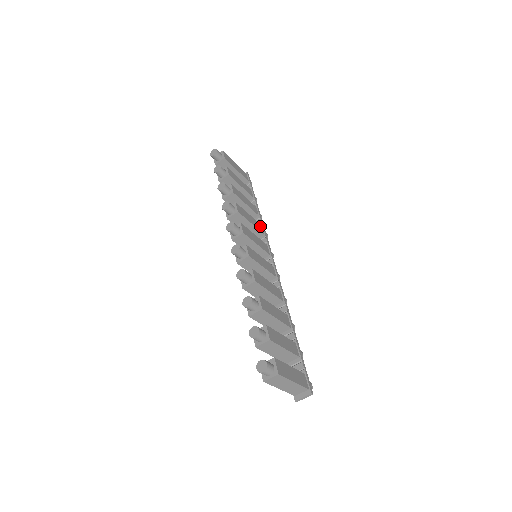
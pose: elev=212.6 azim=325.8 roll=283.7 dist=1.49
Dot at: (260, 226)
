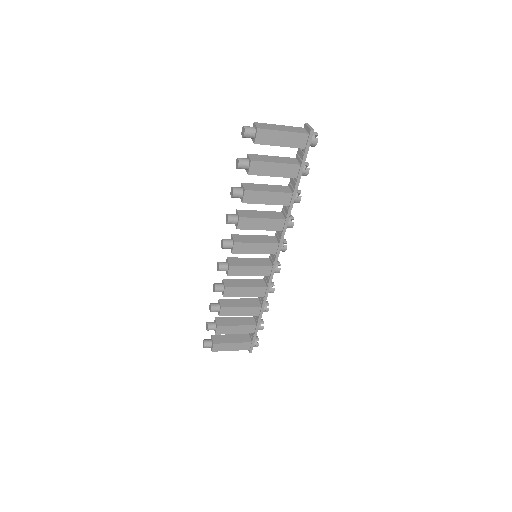
Dot at: (281, 222)
